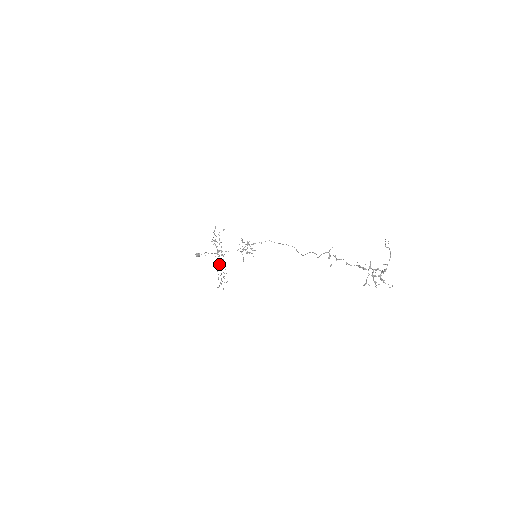
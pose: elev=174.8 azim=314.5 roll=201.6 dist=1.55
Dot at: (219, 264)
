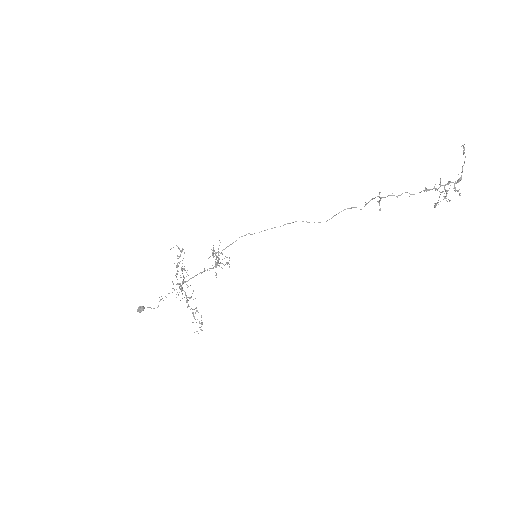
Dot at: (186, 301)
